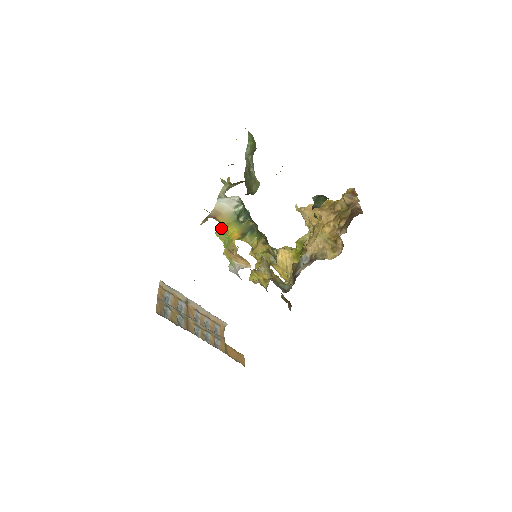
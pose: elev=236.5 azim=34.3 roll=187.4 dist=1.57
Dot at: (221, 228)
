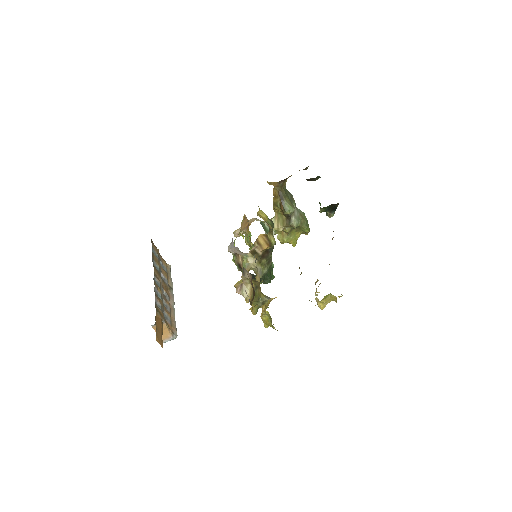
Dot at: occluded
